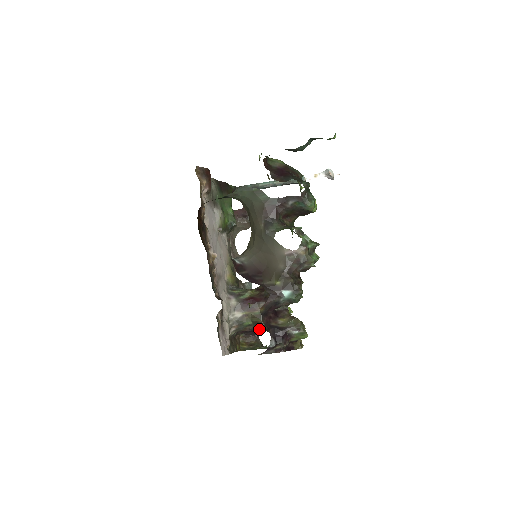
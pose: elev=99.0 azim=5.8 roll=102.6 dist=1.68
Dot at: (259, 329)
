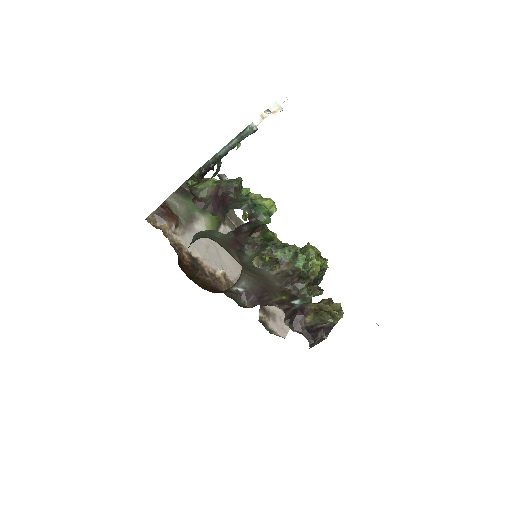
Dot at: occluded
